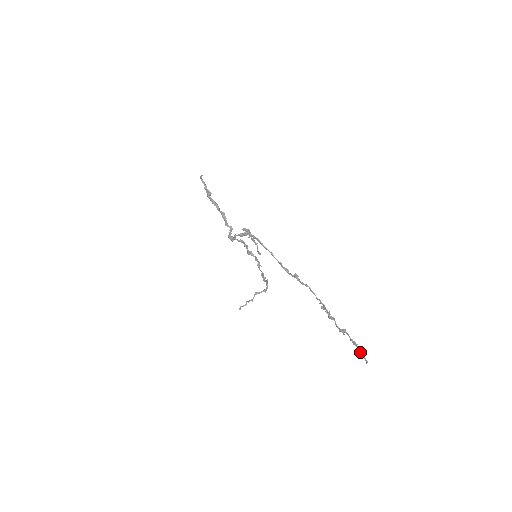
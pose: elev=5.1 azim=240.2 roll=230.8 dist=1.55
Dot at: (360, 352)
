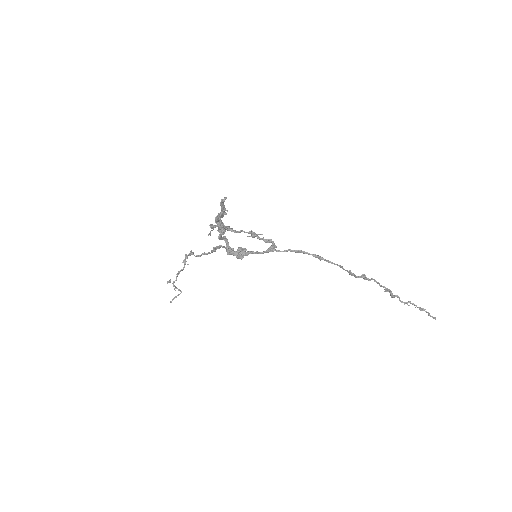
Dot at: occluded
